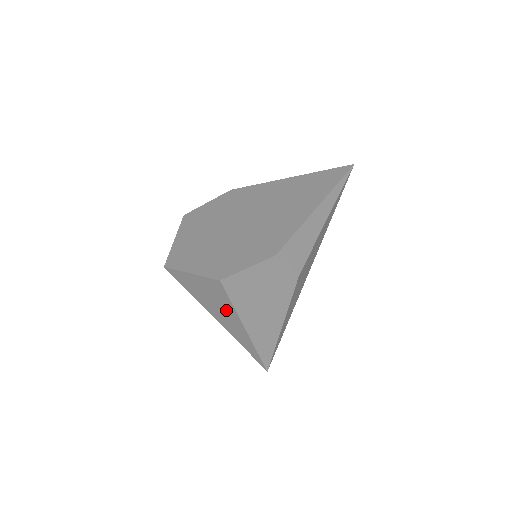
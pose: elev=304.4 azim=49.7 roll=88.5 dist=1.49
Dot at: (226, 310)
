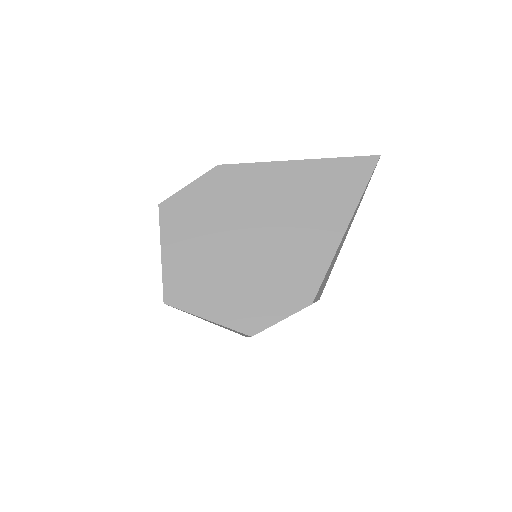
Dot at: occluded
